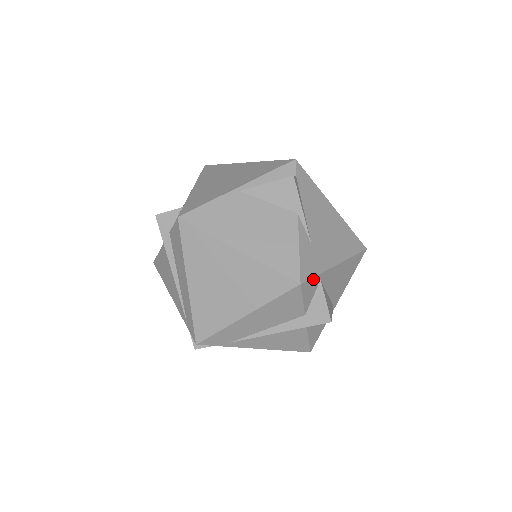
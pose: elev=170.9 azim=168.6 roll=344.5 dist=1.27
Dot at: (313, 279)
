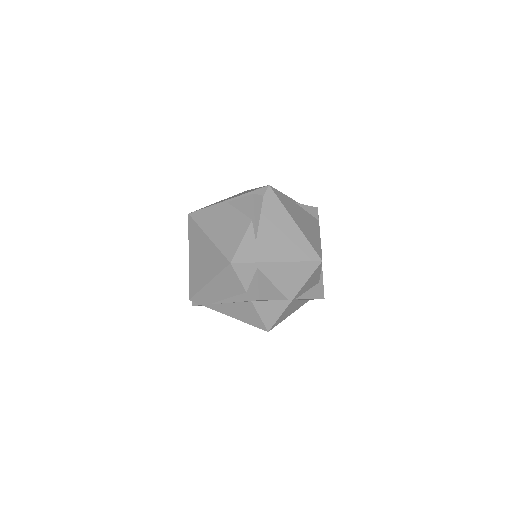
Dot at: (247, 264)
